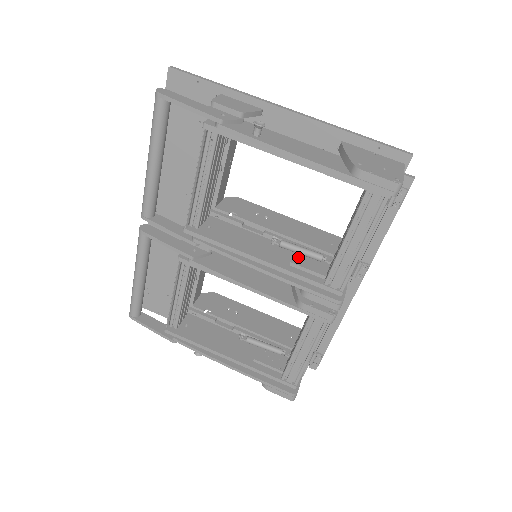
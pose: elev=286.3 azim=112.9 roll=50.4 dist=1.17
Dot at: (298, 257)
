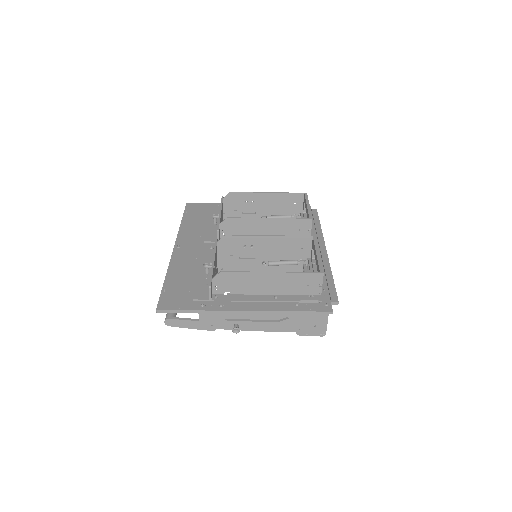
Dot at: (282, 265)
